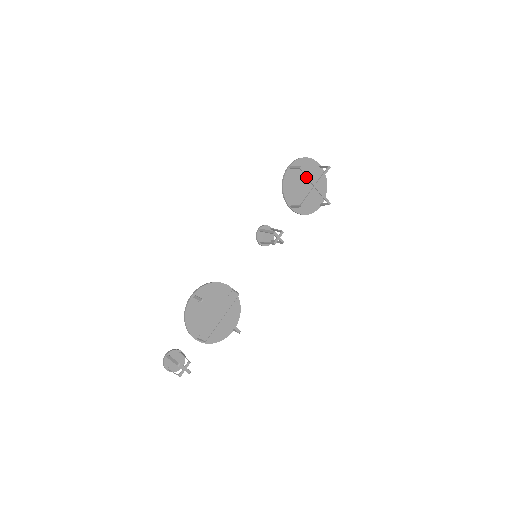
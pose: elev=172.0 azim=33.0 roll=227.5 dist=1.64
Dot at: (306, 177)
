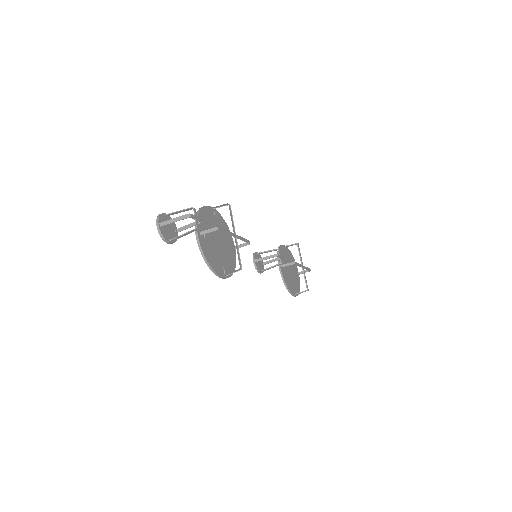
Dot at: (299, 254)
